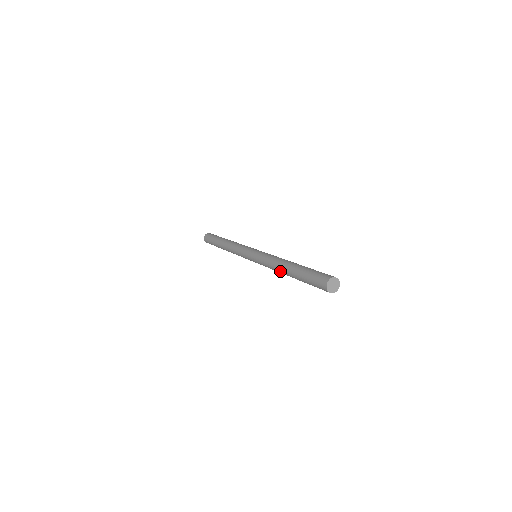
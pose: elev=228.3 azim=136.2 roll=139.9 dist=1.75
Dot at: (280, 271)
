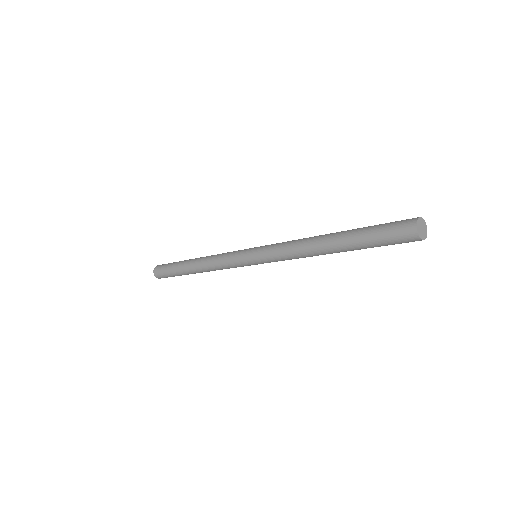
Dot at: (314, 251)
